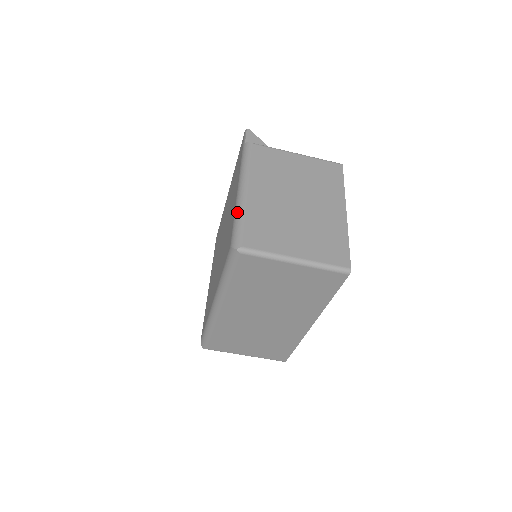
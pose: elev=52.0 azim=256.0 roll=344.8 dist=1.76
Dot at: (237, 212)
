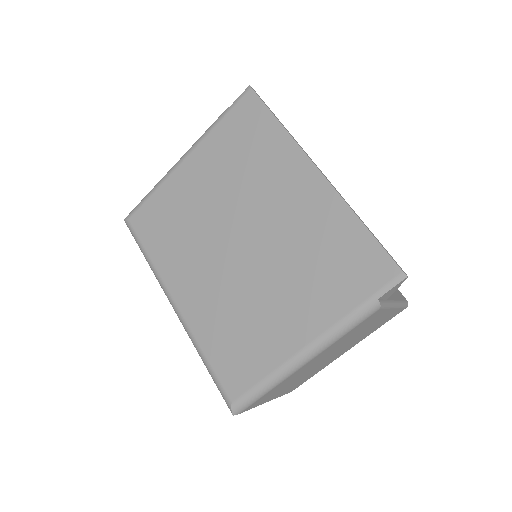
Dot at: (271, 383)
